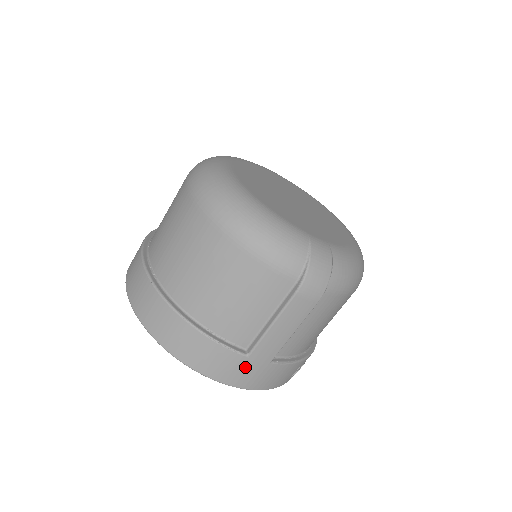
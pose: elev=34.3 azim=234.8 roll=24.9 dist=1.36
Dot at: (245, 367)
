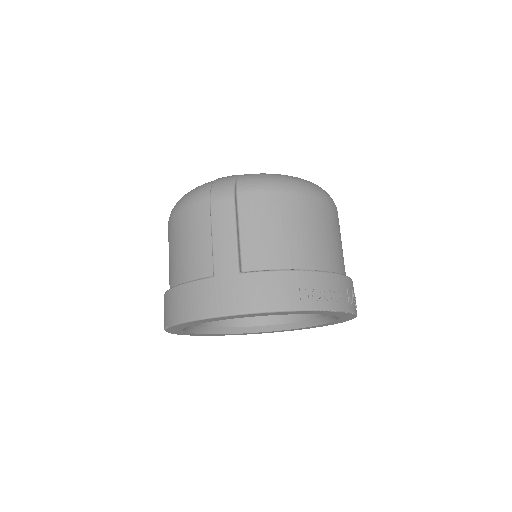
Dot at: (219, 289)
